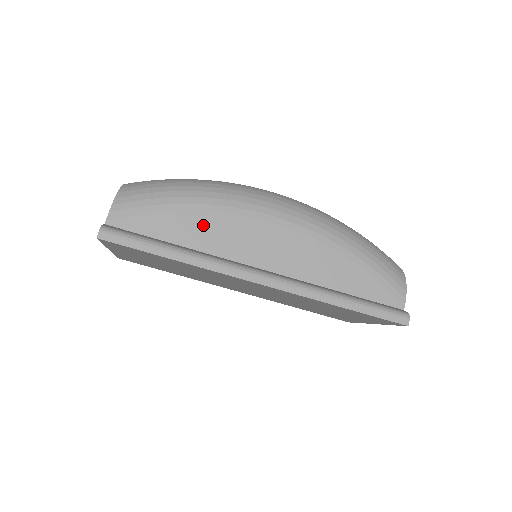
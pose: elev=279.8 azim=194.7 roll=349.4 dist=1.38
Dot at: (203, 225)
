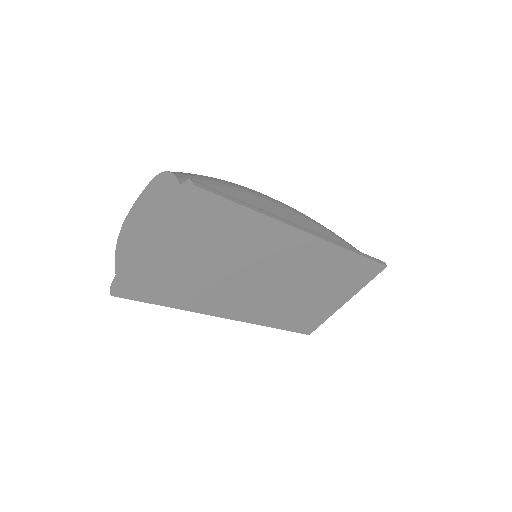
Dot at: (244, 199)
